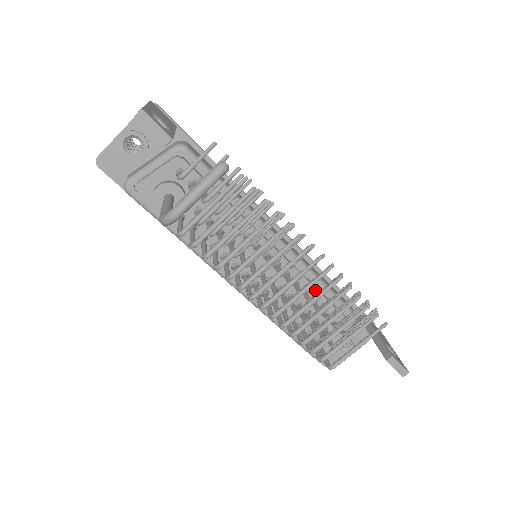
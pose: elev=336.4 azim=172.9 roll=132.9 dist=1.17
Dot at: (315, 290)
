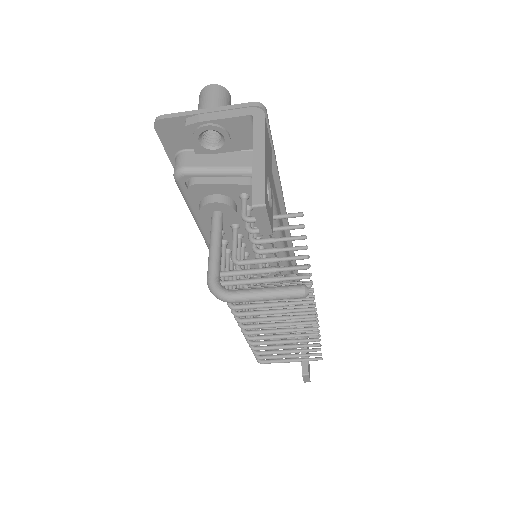
Dot at: occluded
